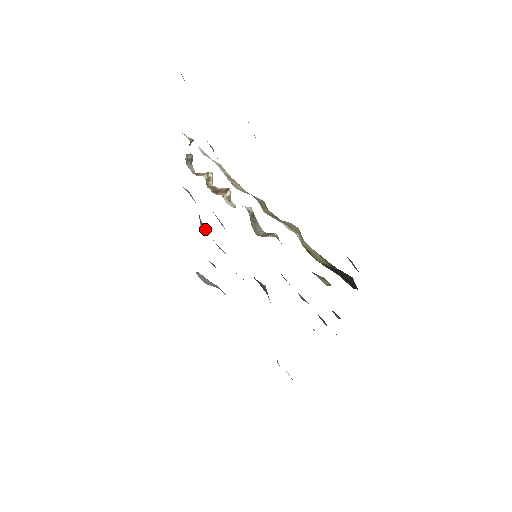
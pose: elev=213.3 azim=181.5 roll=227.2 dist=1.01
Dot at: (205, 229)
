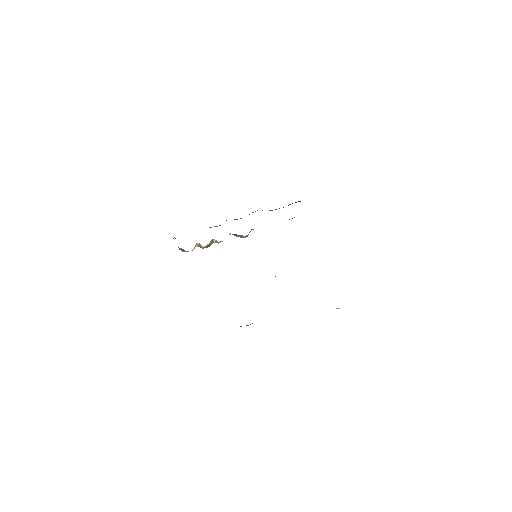
Dot at: occluded
